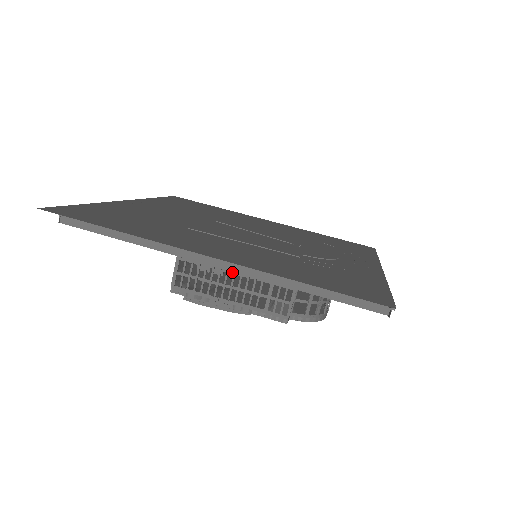
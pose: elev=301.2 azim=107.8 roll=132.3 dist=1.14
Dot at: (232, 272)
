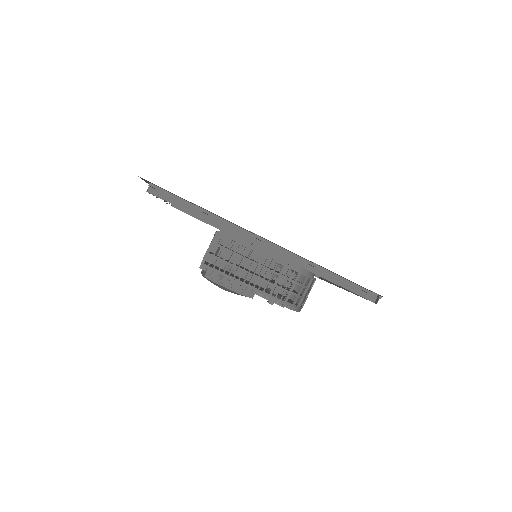
Dot at: (252, 261)
